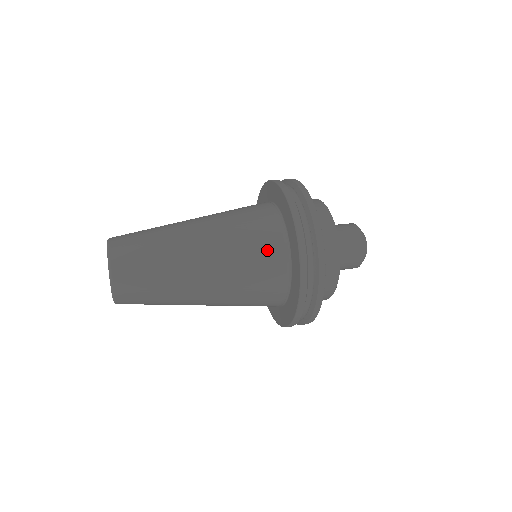
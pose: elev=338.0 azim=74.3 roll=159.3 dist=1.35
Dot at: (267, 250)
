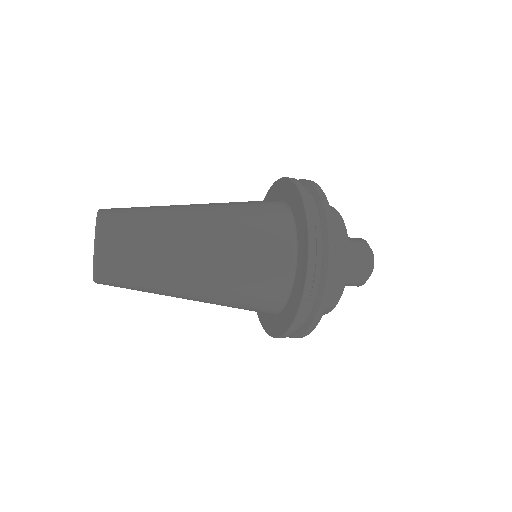
Dot at: occluded
